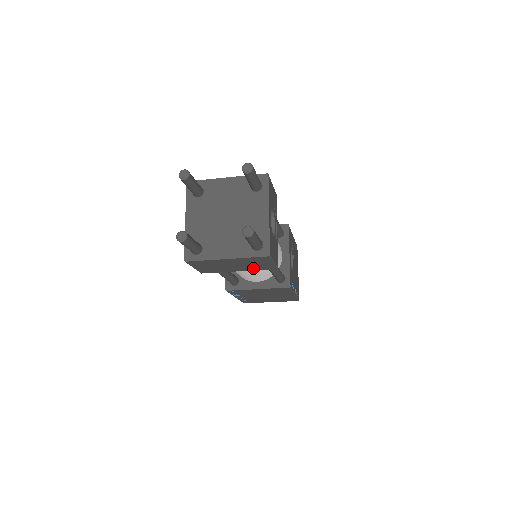
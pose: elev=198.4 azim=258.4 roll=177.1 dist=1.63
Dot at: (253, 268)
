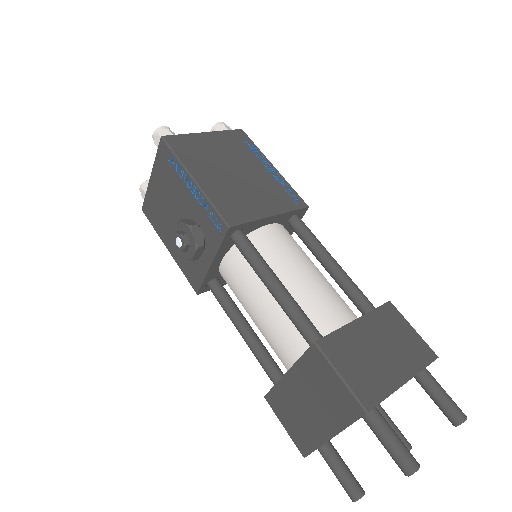
Dot at: occluded
